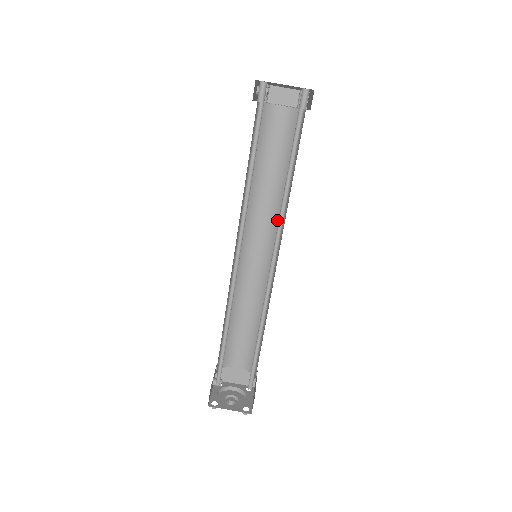
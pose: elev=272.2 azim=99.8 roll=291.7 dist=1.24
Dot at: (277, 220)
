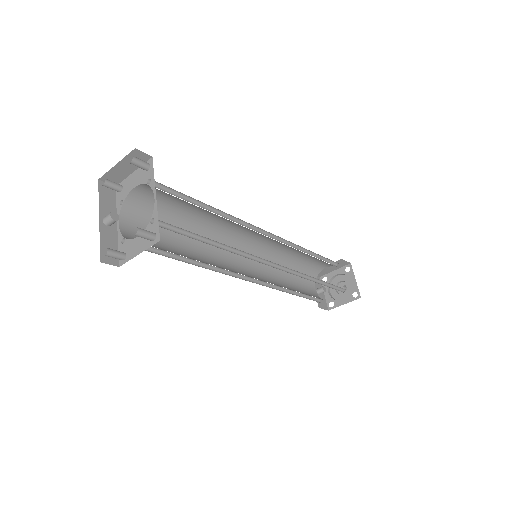
Dot at: occluded
